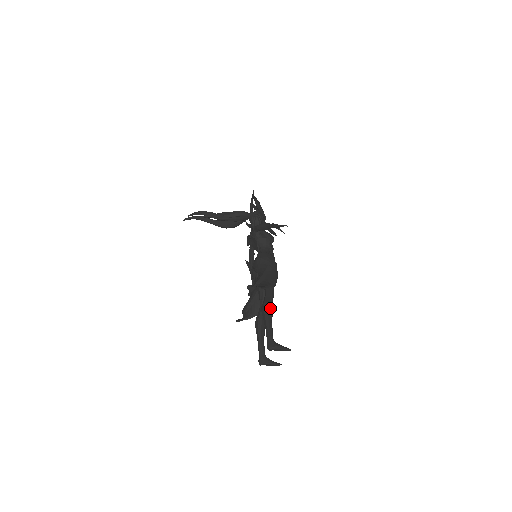
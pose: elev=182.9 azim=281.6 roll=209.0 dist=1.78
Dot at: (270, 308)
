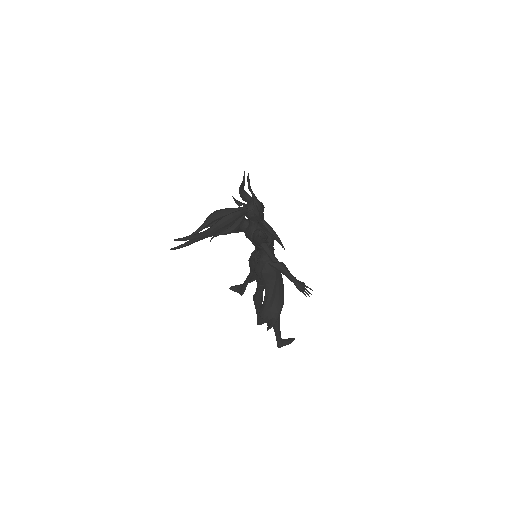
Dot at: (279, 319)
